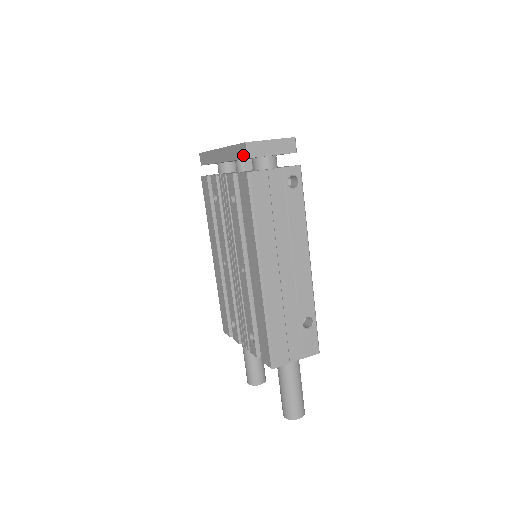
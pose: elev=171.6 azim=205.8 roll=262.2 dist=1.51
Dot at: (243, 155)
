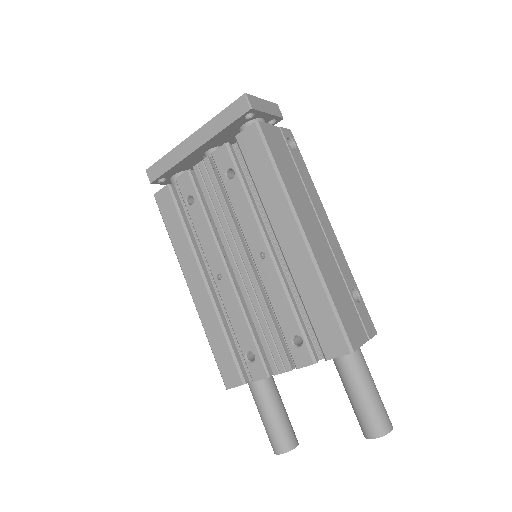
Dot at: (242, 111)
